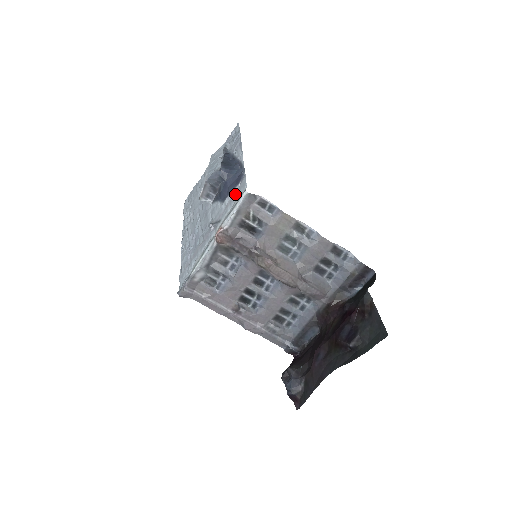
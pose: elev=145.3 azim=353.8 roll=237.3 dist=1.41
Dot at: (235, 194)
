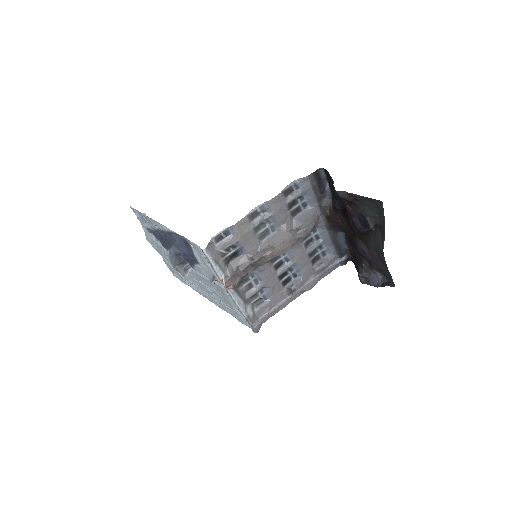
Dot at: (198, 254)
